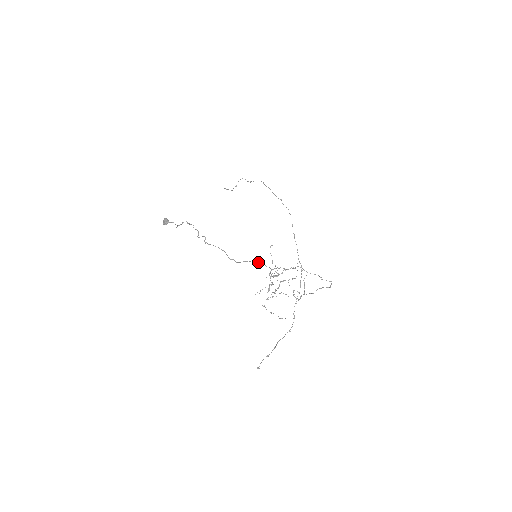
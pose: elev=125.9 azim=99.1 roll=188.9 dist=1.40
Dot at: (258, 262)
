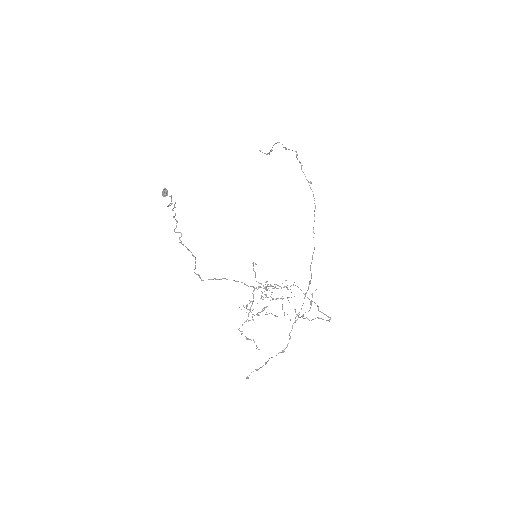
Dot at: (234, 280)
